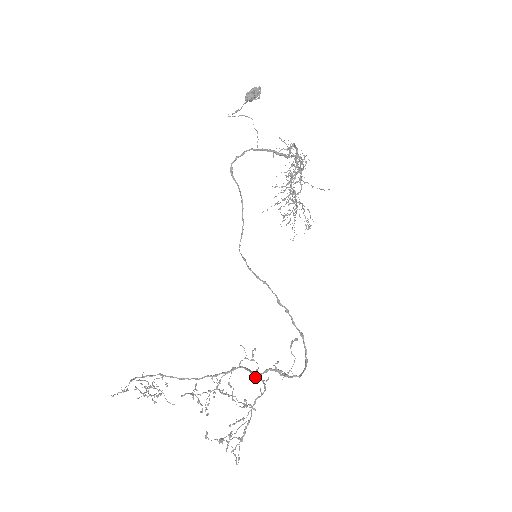
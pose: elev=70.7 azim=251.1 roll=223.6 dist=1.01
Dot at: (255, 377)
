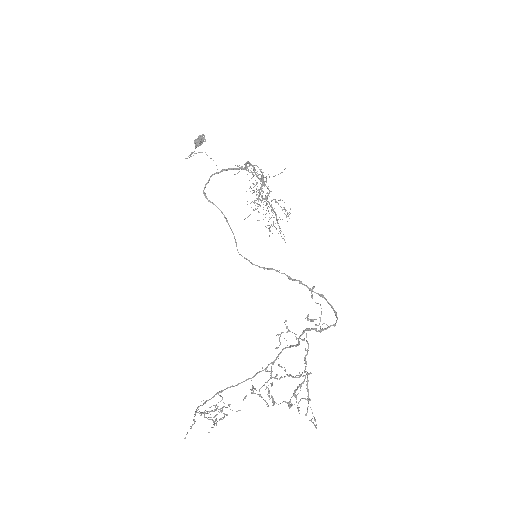
Dot at: (297, 345)
